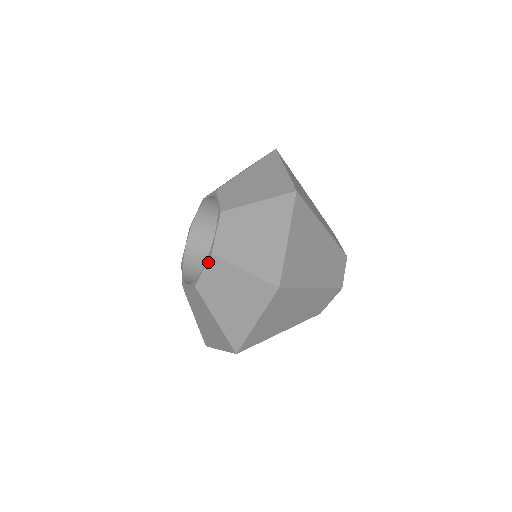
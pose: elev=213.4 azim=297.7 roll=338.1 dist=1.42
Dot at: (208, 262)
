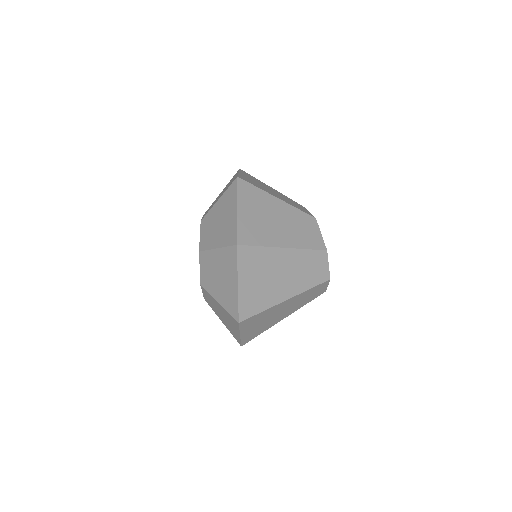
Dot at: occluded
